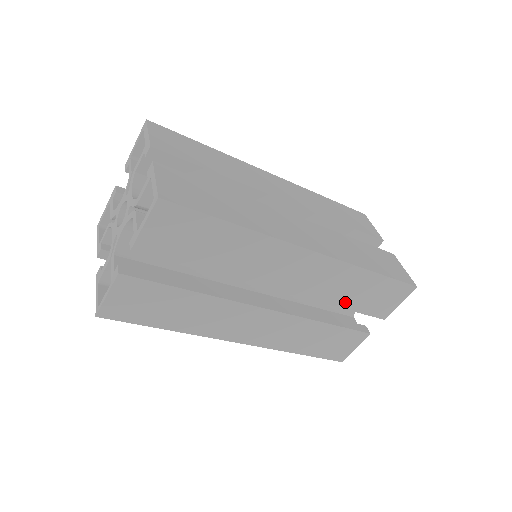
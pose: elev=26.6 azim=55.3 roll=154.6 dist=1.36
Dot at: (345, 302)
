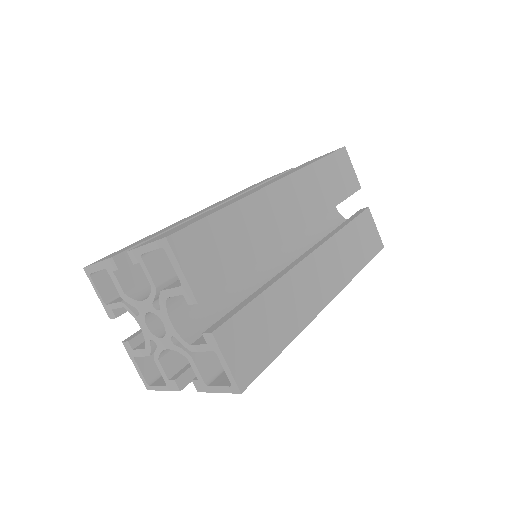
Dot at: occluded
